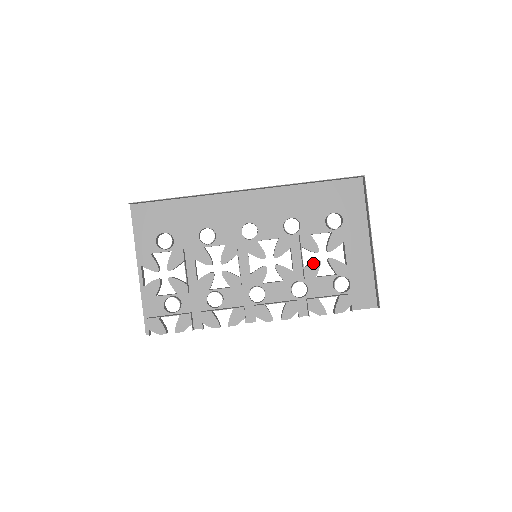
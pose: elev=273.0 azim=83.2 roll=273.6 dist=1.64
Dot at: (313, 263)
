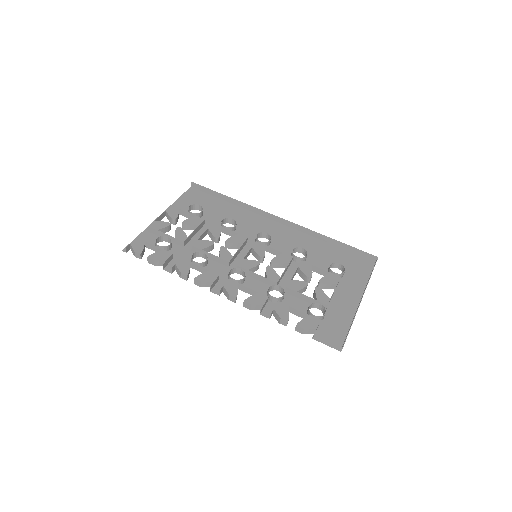
Dot at: (301, 282)
